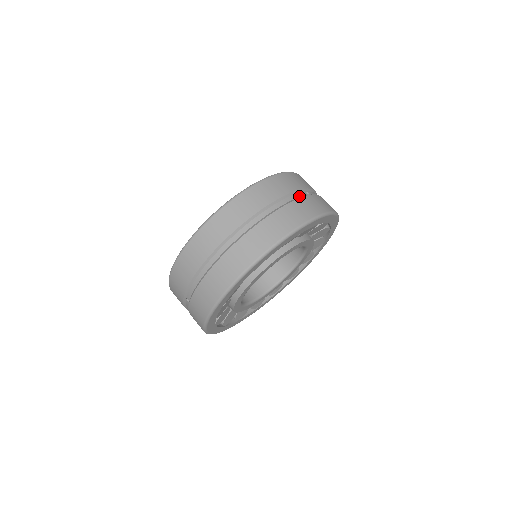
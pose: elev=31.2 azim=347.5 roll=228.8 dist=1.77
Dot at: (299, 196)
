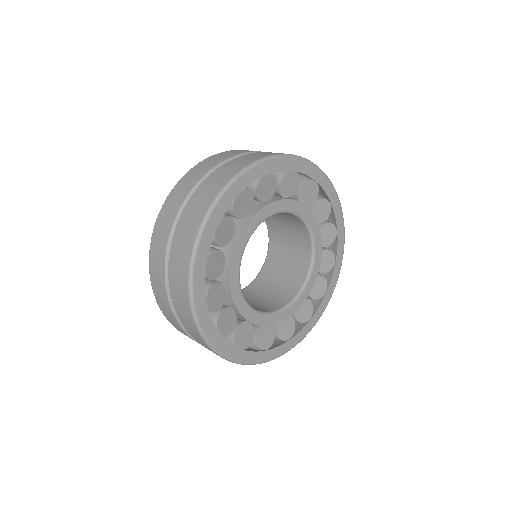
Dot at: occluded
